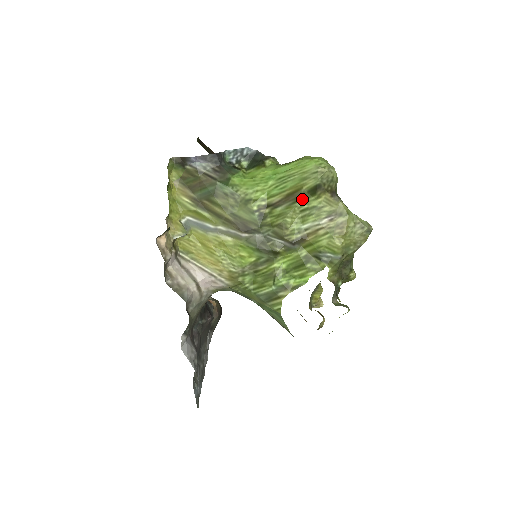
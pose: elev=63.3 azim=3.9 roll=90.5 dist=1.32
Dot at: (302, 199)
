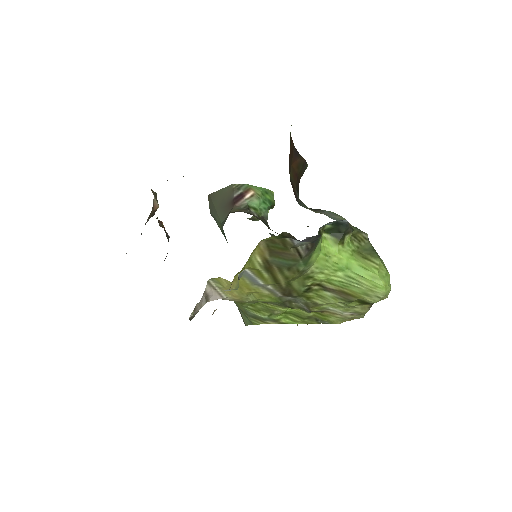
Dot at: (350, 302)
